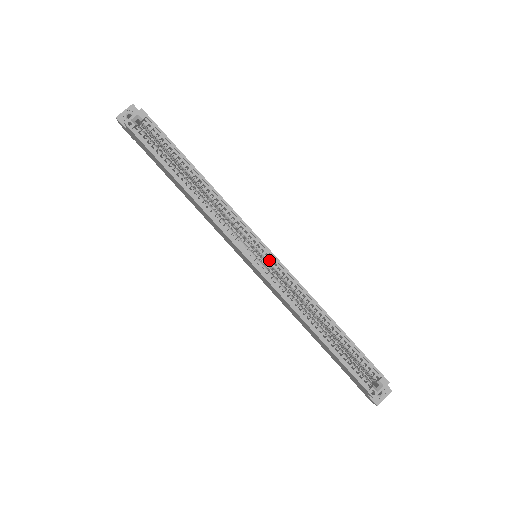
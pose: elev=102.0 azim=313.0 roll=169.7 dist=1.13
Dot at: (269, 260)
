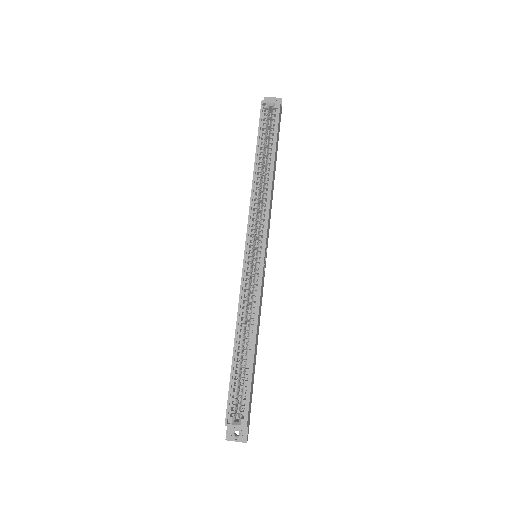
Dot at: (258, 263)
